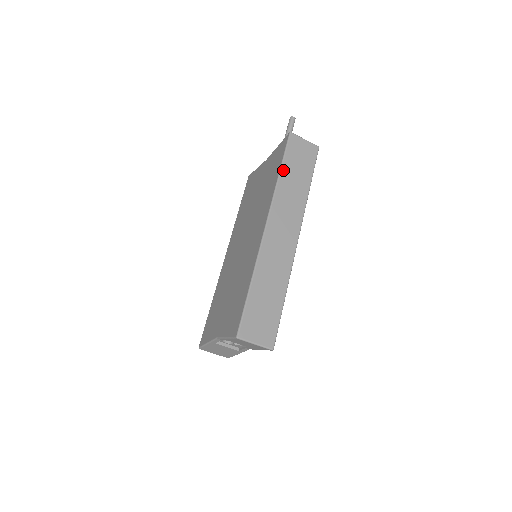
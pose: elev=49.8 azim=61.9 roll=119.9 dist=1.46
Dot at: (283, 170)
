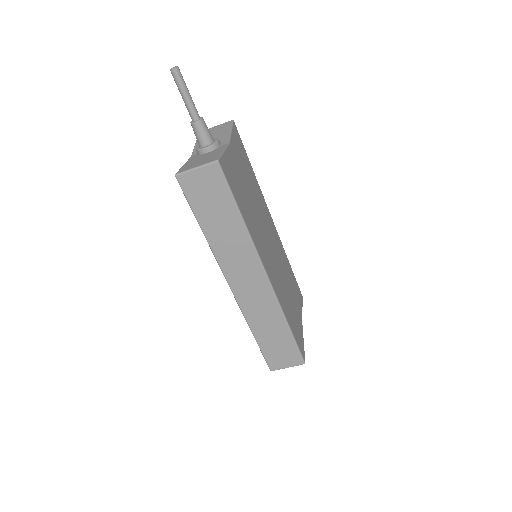
Dot at: (203, 226)
